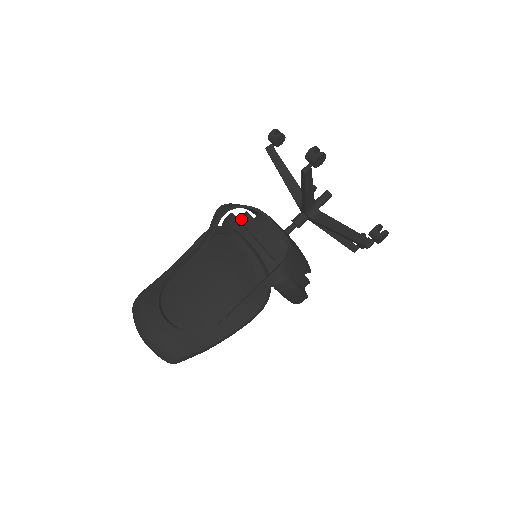
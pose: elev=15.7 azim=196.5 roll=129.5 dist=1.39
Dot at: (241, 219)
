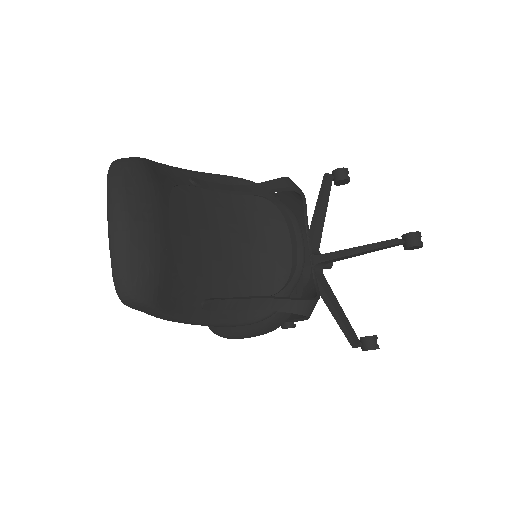
Dot at: occluded
